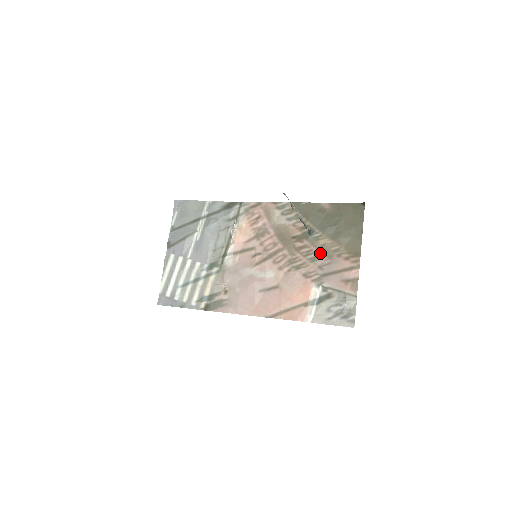
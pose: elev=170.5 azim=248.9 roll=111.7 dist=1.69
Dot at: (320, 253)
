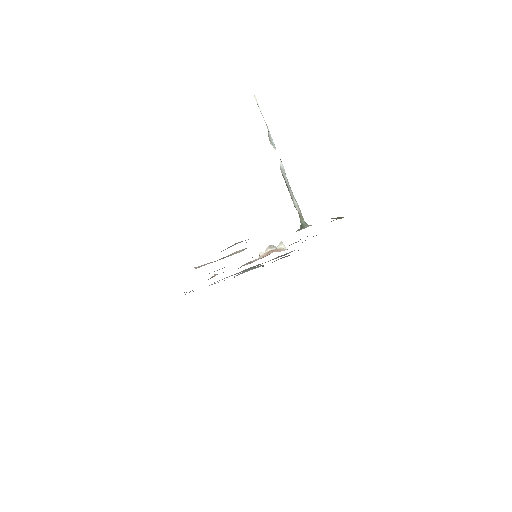
Dot at: occluded
